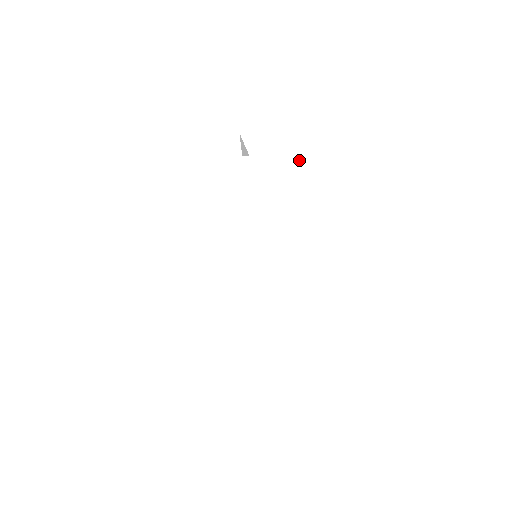
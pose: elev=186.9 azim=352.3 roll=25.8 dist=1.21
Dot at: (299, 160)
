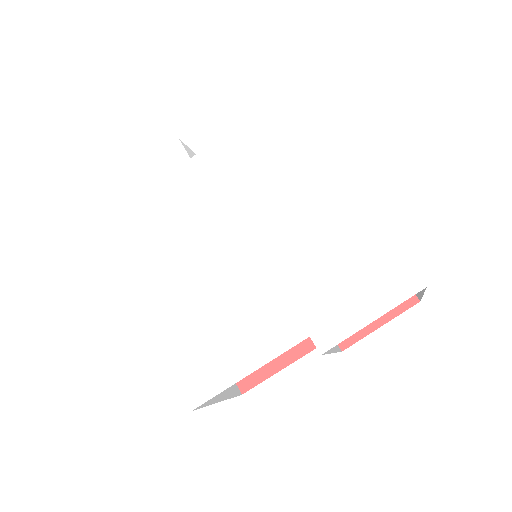
Dot at: (246, 132)
